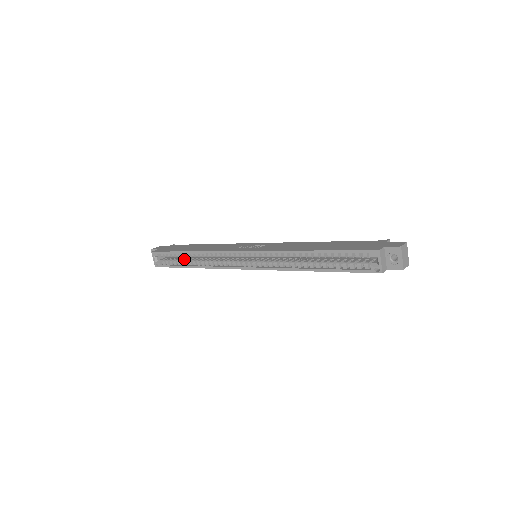
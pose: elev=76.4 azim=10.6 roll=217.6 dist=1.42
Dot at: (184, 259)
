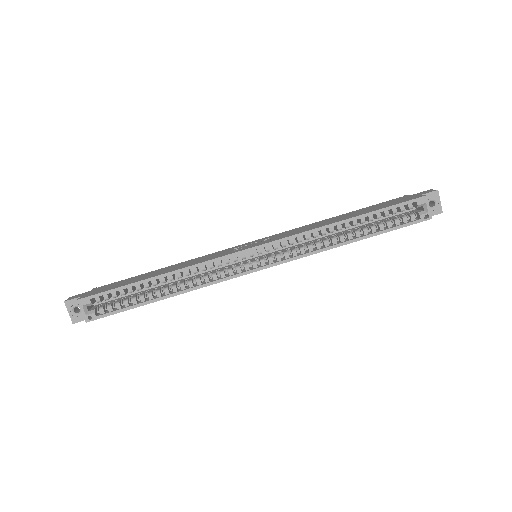
Dot at: (141, 294)
